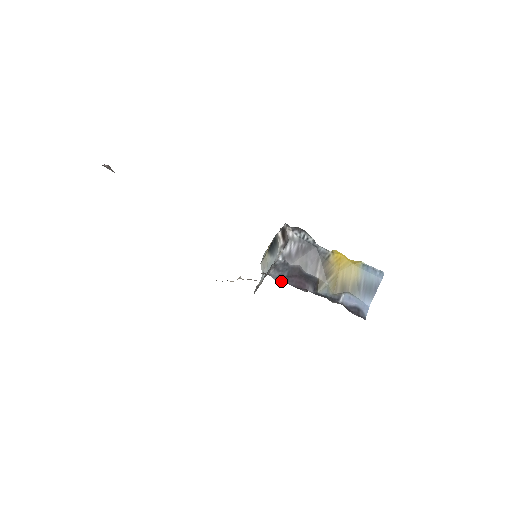
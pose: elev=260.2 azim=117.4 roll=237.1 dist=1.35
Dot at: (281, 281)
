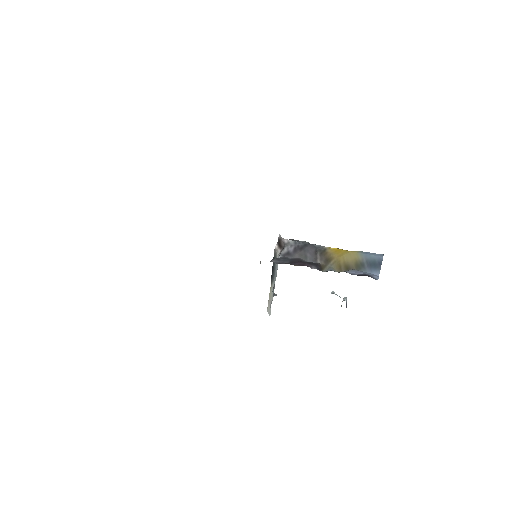
Dot at: occluded
